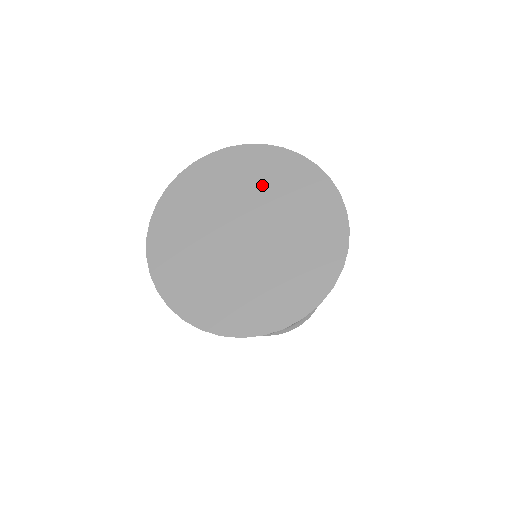
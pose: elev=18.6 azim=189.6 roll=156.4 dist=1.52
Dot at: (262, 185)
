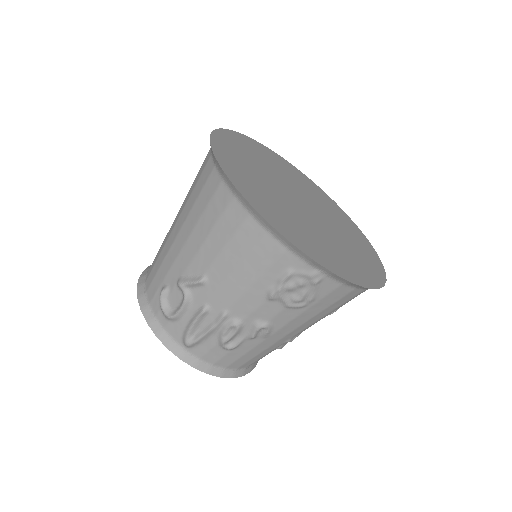
Dot at: (311, 192)
